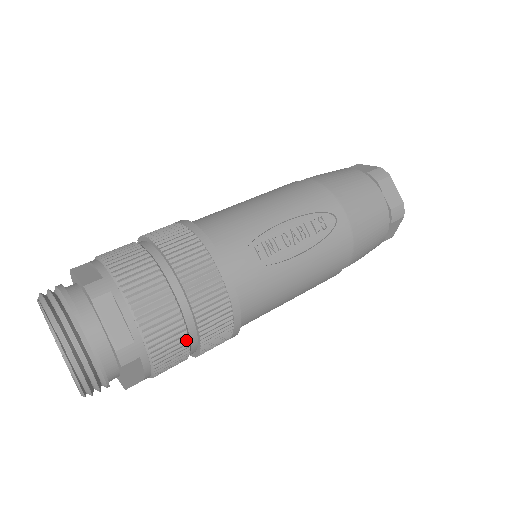
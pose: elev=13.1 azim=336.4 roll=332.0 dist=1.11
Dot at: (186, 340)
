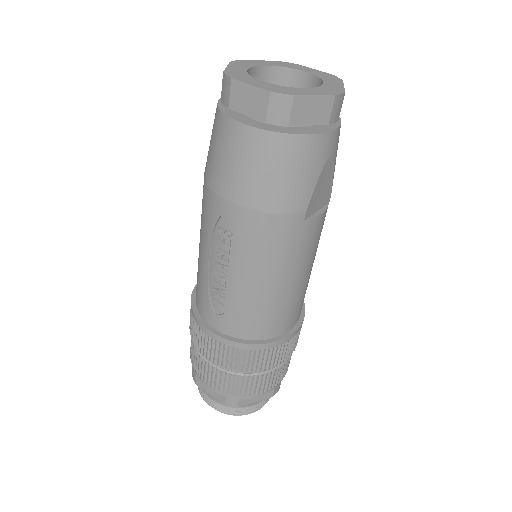
Dot at: (249, 376)
